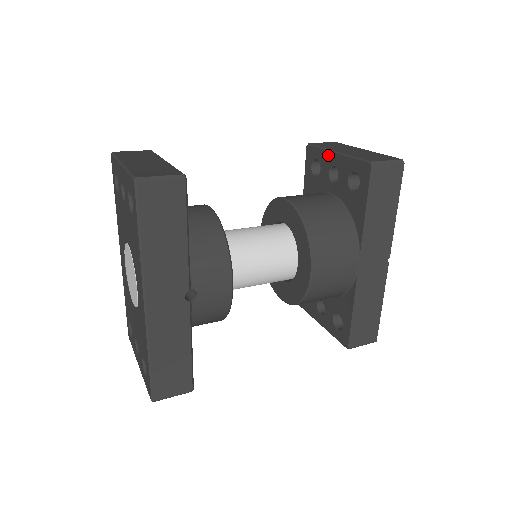
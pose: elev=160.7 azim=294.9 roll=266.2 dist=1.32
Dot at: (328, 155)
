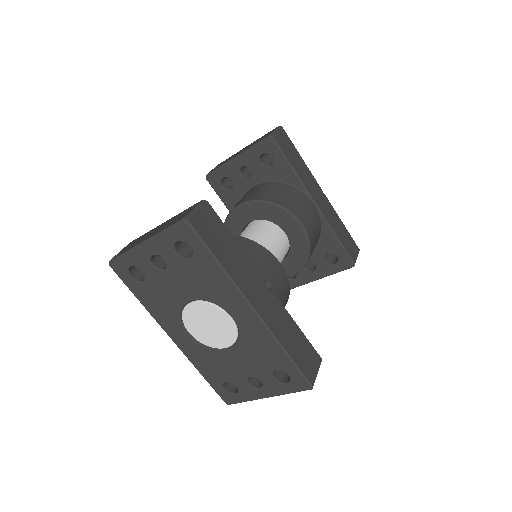
Dot at: (231, 165)
